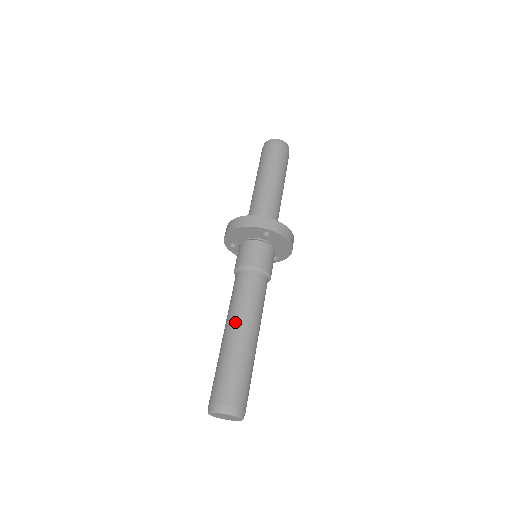
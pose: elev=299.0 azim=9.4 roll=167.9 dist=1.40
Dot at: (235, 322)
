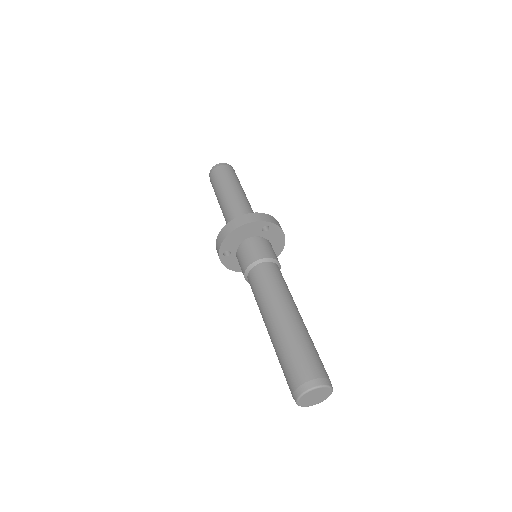
Dot at: (279, 307)
